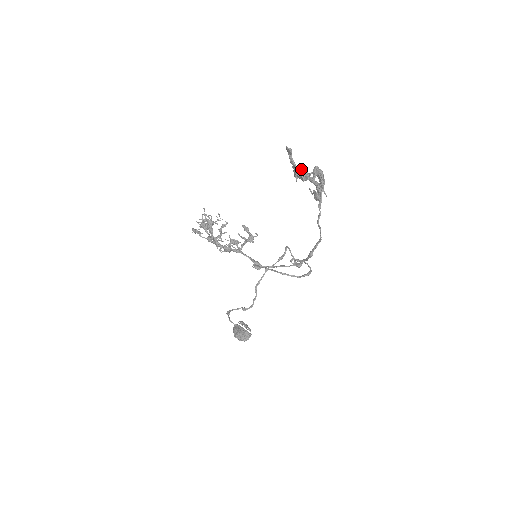
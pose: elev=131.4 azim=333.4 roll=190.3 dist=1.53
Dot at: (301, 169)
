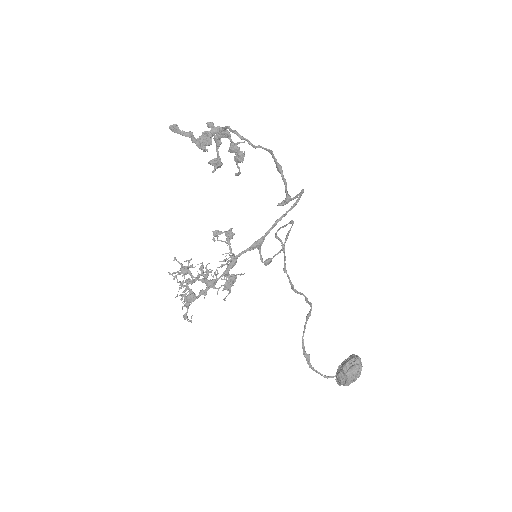
Dot at: (199, 137)
